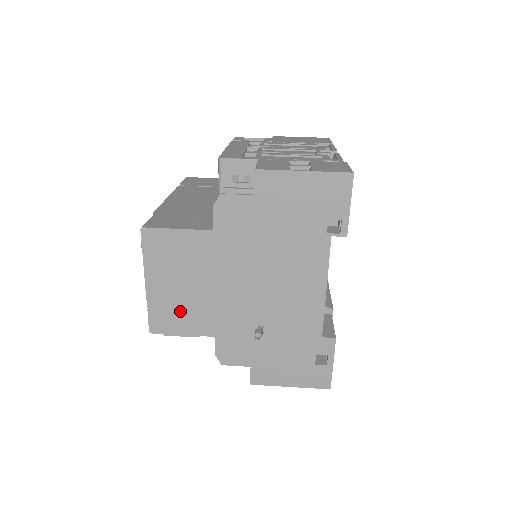
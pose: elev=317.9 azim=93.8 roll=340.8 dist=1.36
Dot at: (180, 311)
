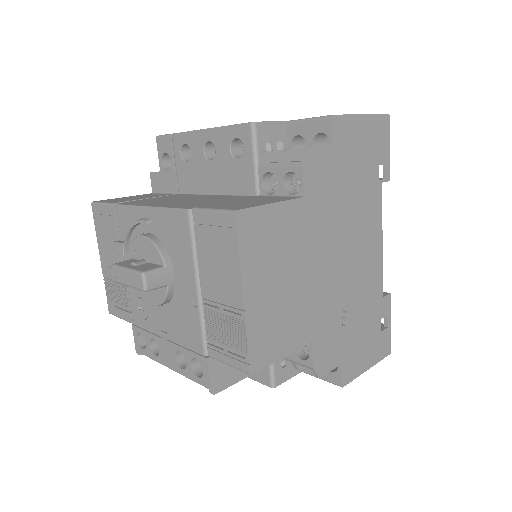
Dot at: (280, 323)
